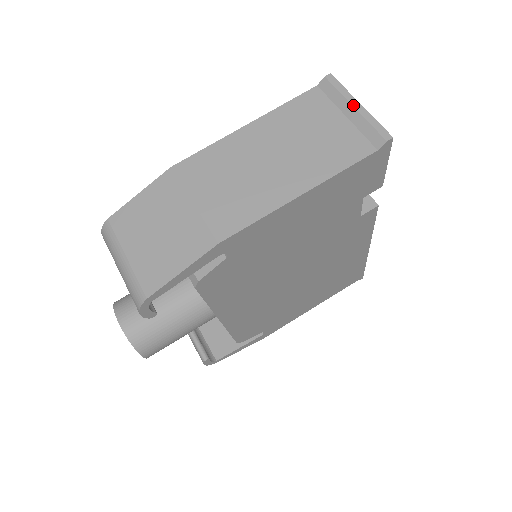
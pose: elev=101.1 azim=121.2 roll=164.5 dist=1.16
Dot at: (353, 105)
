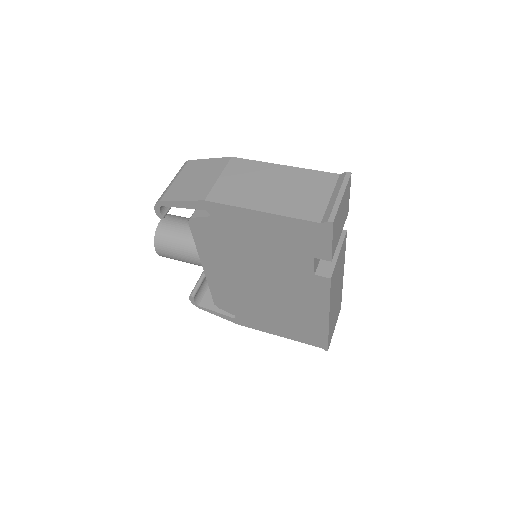
Dot at: (339, 194)
